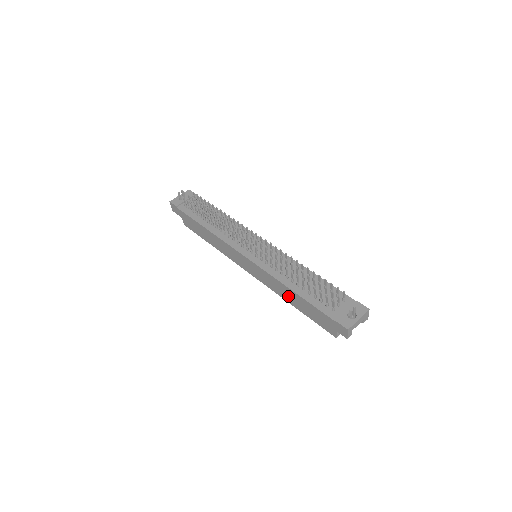
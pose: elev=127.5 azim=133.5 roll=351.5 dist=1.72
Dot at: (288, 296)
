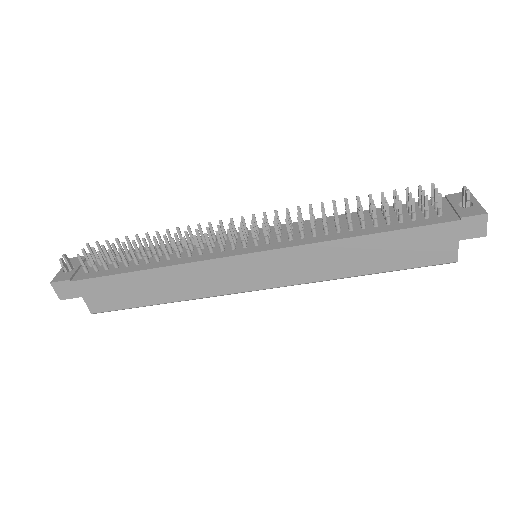
Dot at: (351, 262)
